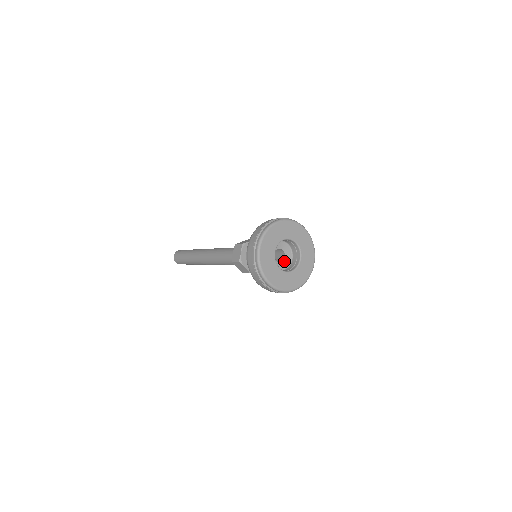
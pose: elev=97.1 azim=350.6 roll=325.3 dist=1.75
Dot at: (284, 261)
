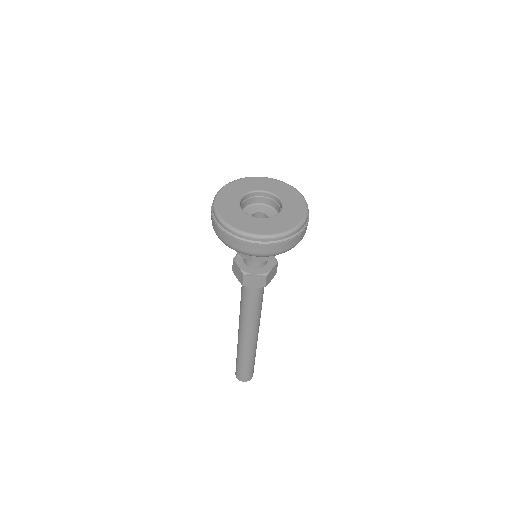
Dot at: occluded
